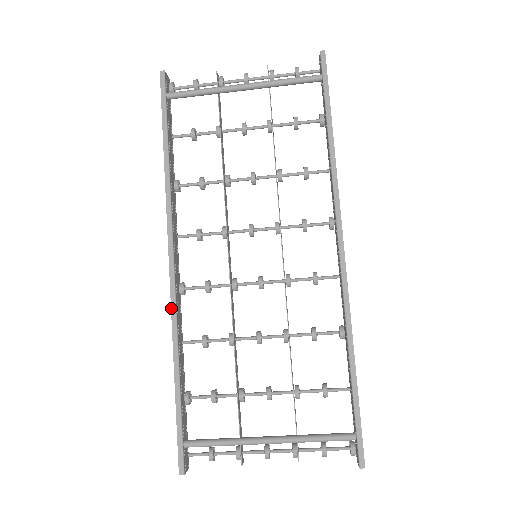
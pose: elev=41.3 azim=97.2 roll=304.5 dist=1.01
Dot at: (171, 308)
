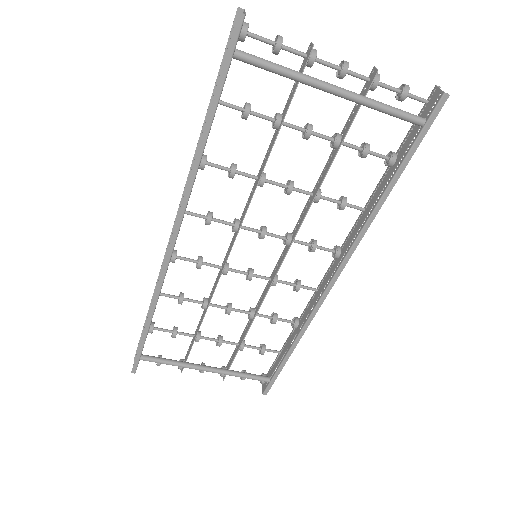
Dot at: (159, 278)
